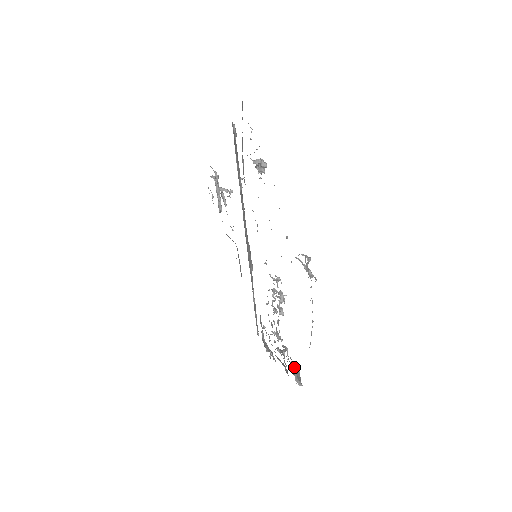
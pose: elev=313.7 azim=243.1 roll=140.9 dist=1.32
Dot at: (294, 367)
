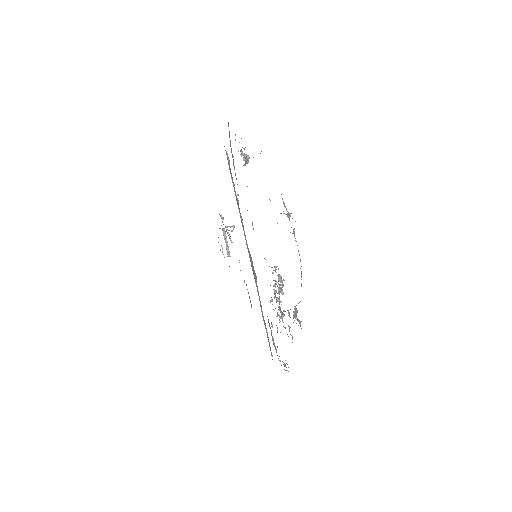
Dot at: occluded
